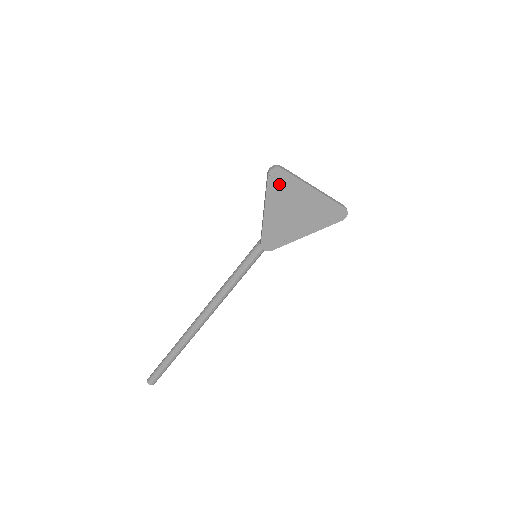
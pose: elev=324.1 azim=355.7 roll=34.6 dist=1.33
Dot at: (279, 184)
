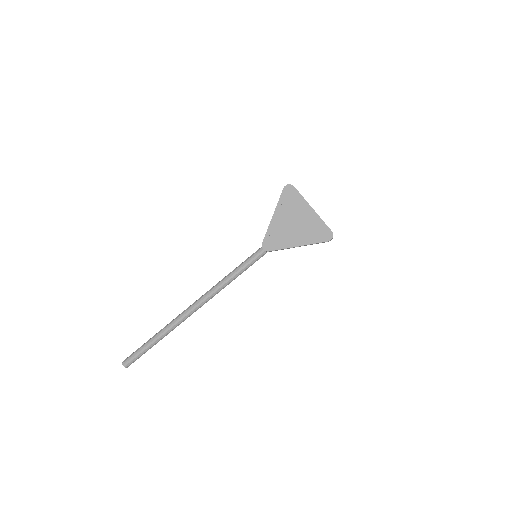
Dot at: (289, 197)
